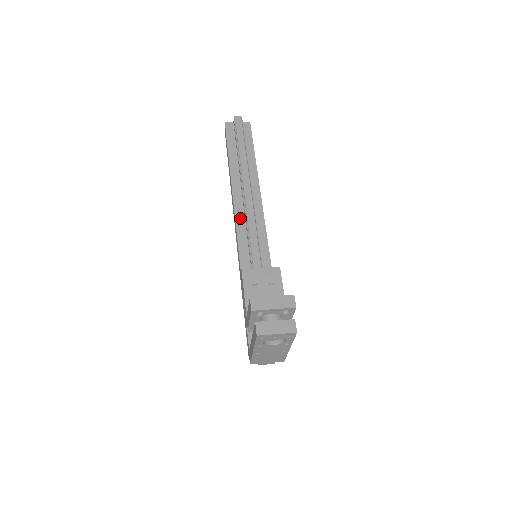
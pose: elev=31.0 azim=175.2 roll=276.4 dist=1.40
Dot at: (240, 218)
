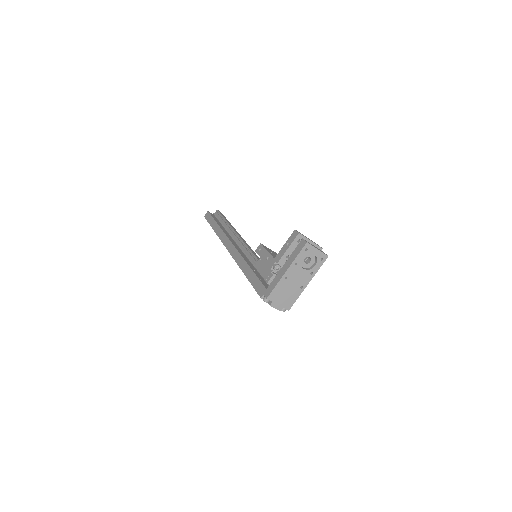
Dot at: (234, 243)
